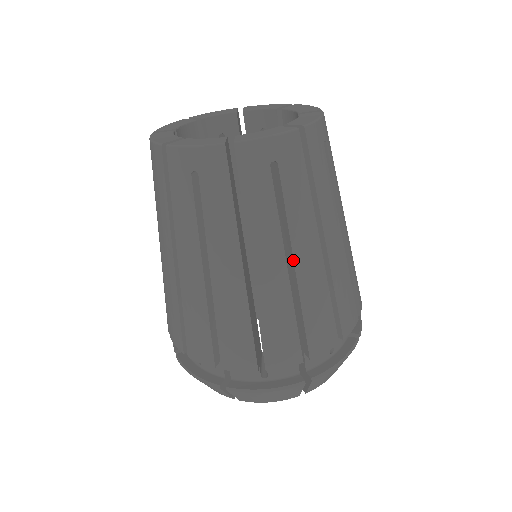
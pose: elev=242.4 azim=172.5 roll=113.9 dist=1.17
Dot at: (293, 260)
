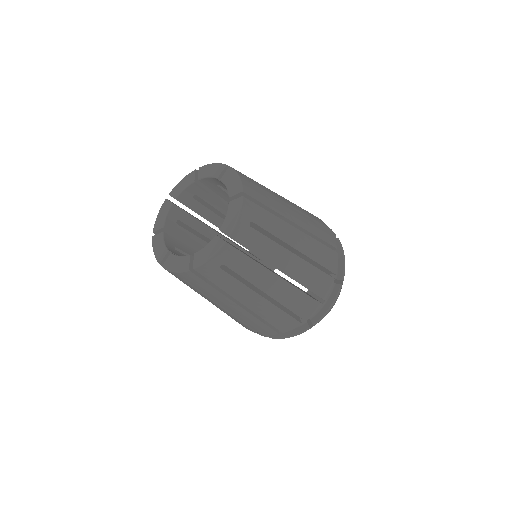
Dot at: (293, 248)
